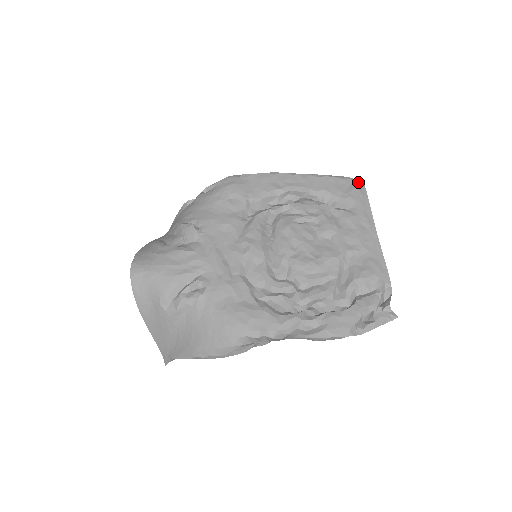
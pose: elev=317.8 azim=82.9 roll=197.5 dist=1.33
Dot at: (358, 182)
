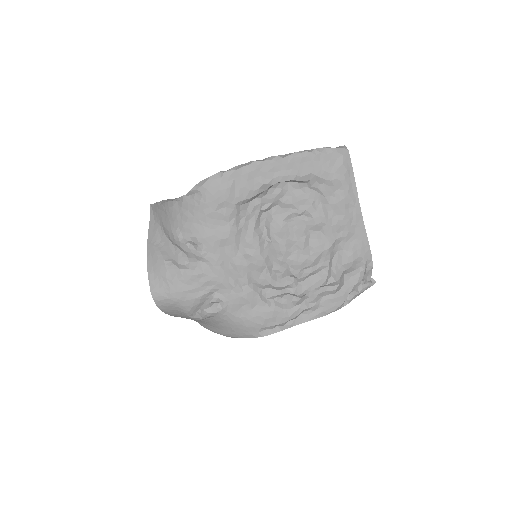
Dot at: (343, 154)
